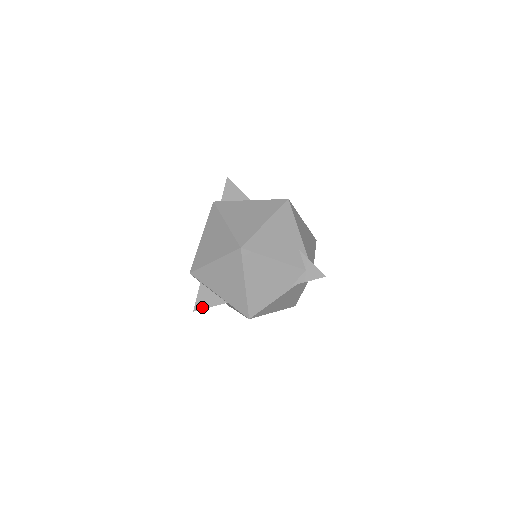
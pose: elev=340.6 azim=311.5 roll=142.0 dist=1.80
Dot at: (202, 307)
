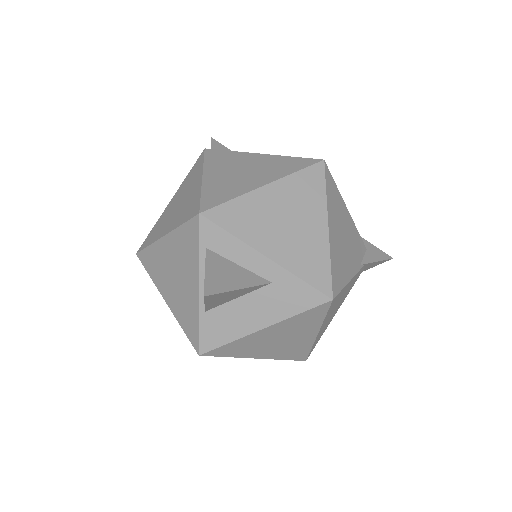
Dot at: (222, 288)
